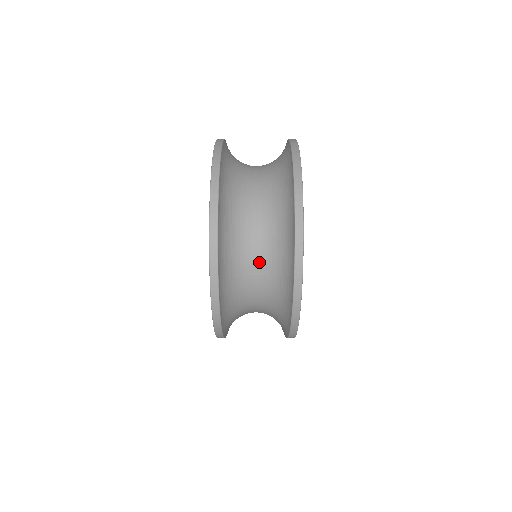
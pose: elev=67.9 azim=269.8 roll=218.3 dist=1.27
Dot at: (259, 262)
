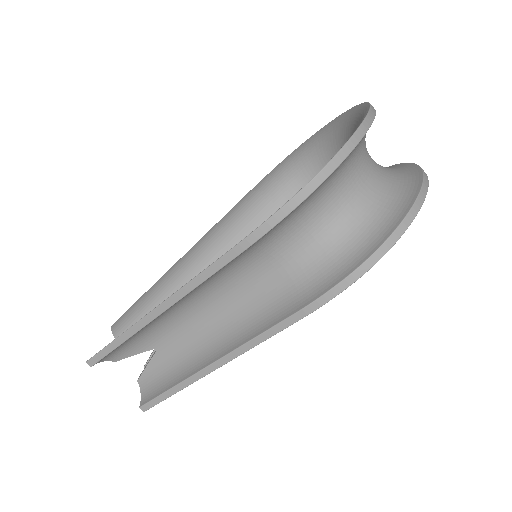
Dot at: (371, 177)
